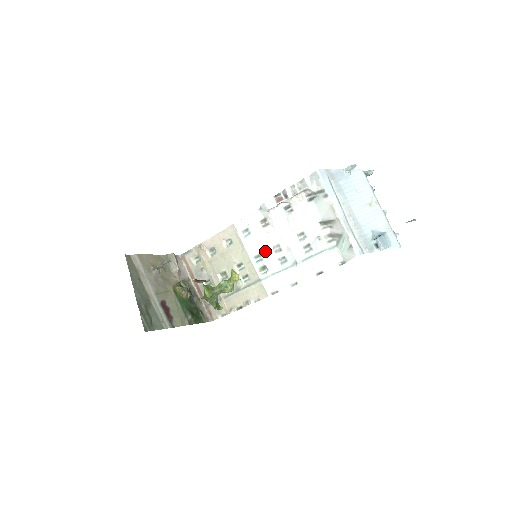
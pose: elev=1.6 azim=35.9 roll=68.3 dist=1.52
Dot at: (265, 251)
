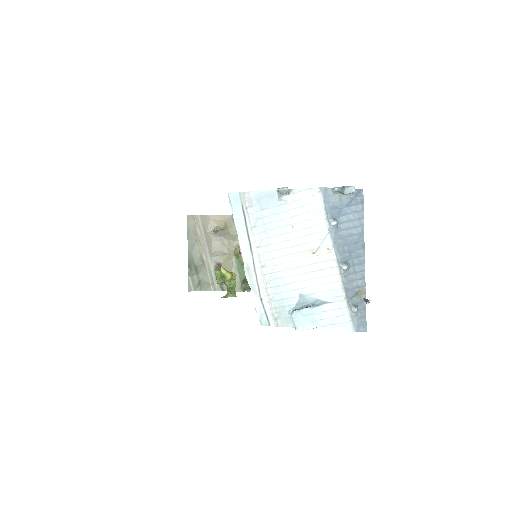
Dot at: occluded
